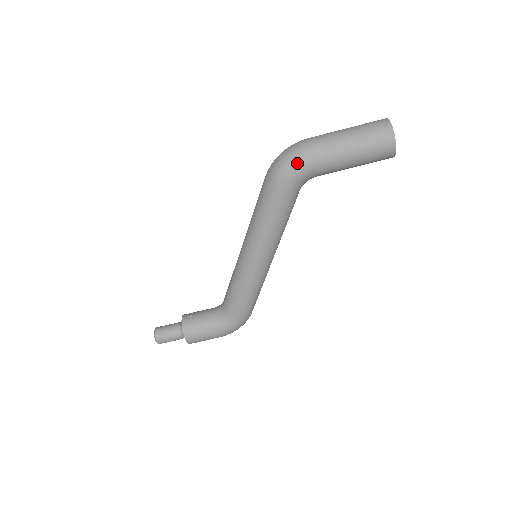
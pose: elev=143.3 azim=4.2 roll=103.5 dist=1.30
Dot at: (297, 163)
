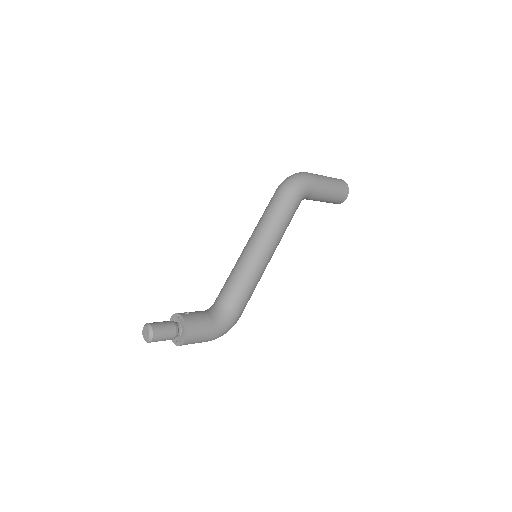
Dot at: (307, 180)
